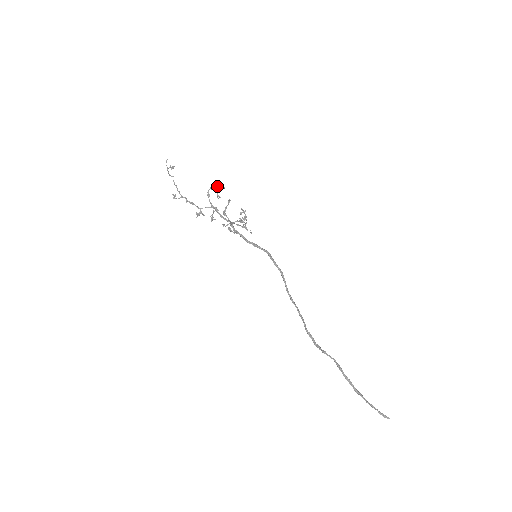
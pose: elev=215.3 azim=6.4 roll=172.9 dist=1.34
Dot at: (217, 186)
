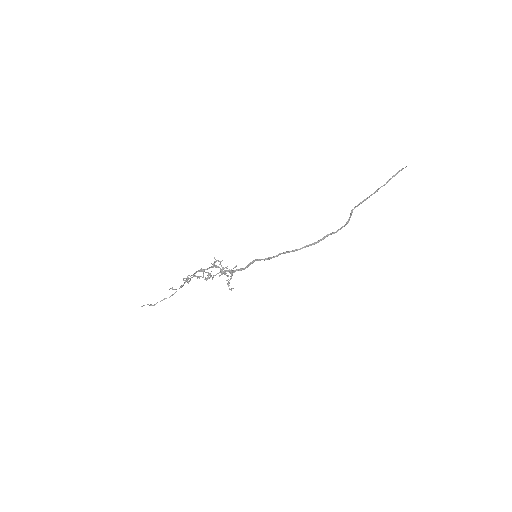
Dot at: occluded
